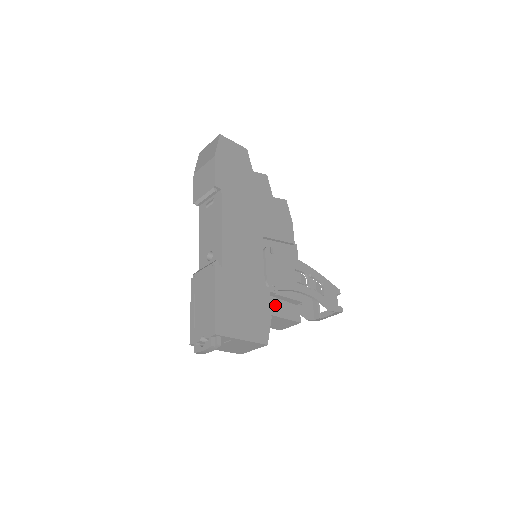
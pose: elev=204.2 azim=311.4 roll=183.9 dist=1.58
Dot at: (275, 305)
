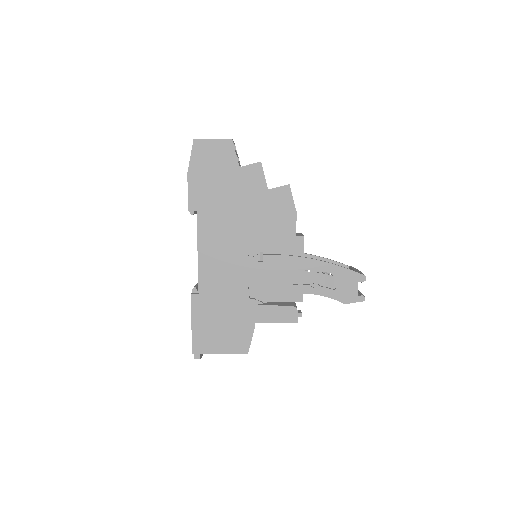
Dot at: (264, 312)
